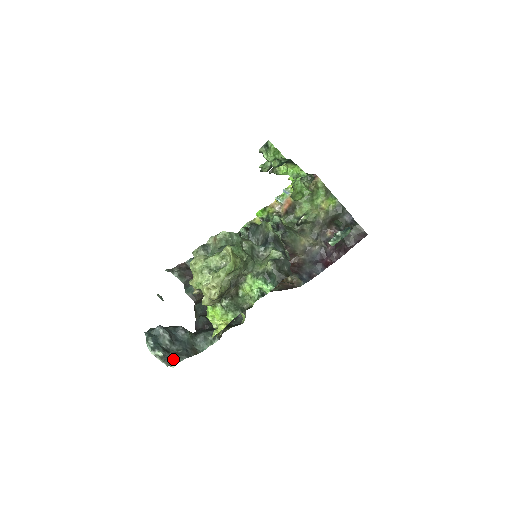
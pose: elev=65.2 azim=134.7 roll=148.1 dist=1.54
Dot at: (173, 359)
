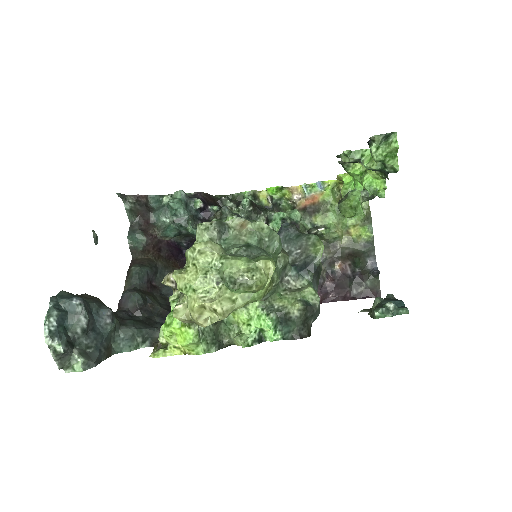
Dot at: (74, 360)
